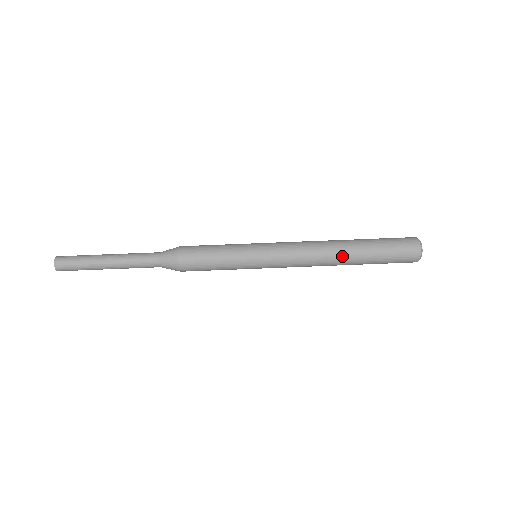
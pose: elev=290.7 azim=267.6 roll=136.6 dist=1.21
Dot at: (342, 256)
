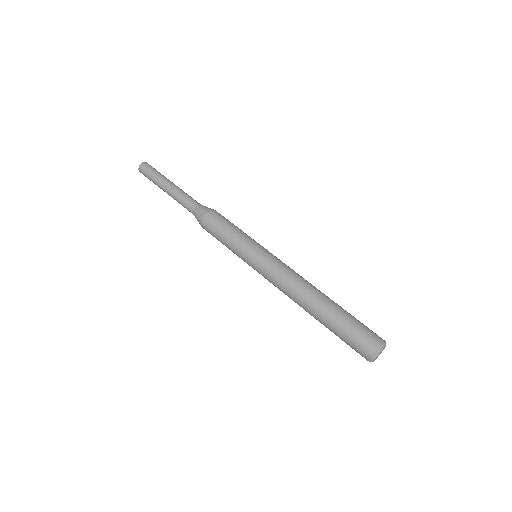
Dot at: (319, 294)
